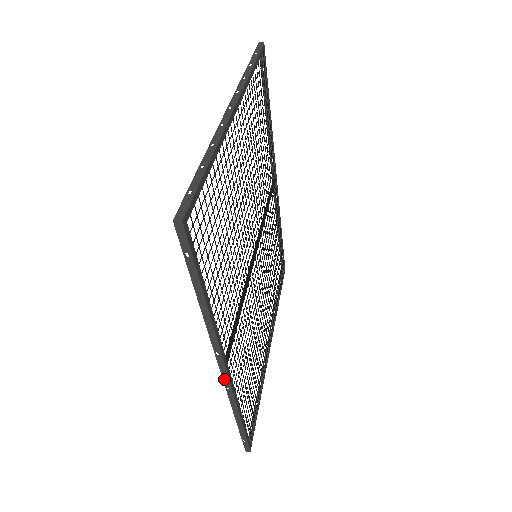
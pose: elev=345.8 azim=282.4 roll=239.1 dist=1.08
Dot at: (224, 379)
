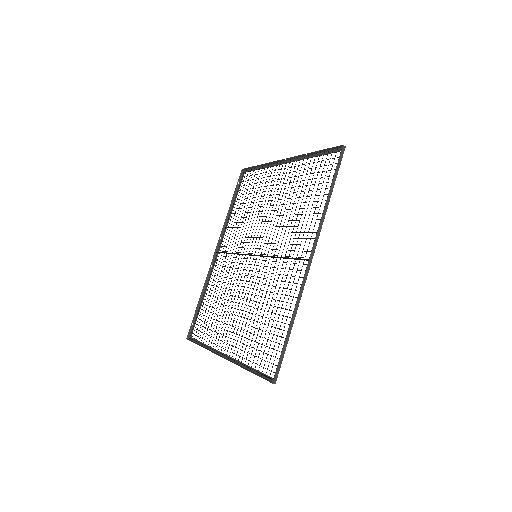
Dot at: (307, 268)
